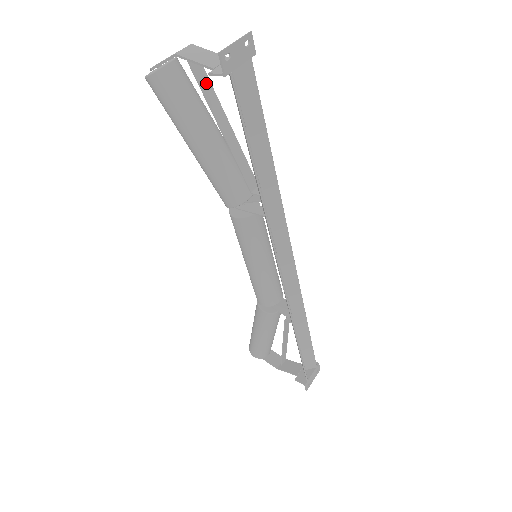
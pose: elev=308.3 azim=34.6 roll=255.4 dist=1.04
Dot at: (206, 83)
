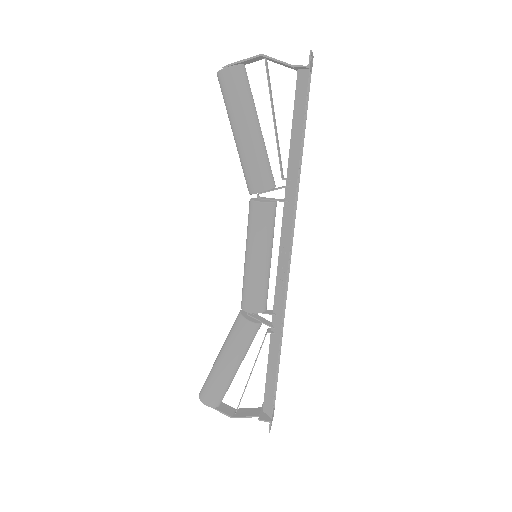
Dot at: (270, 85)
